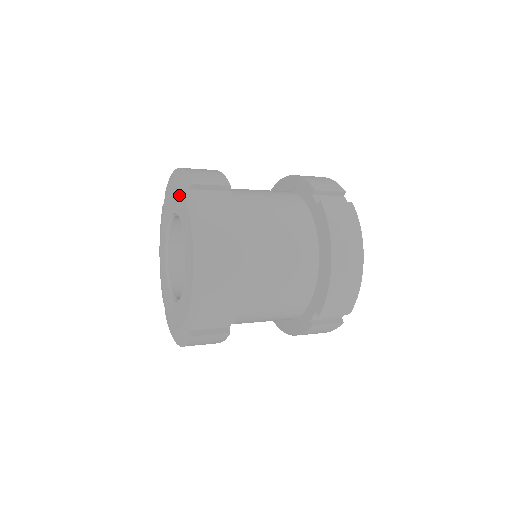
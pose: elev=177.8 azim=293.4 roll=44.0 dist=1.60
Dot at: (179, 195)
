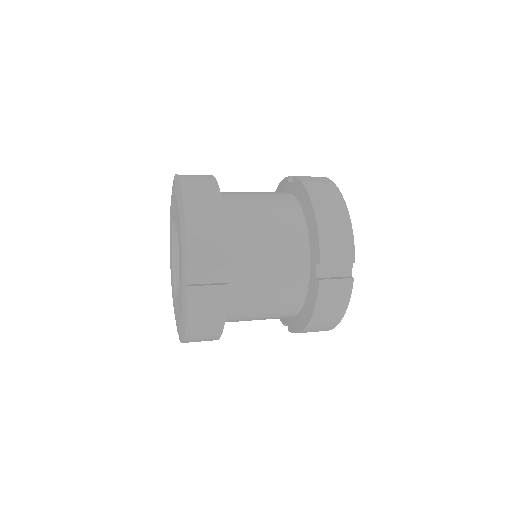
Dot at: (180, 242)
